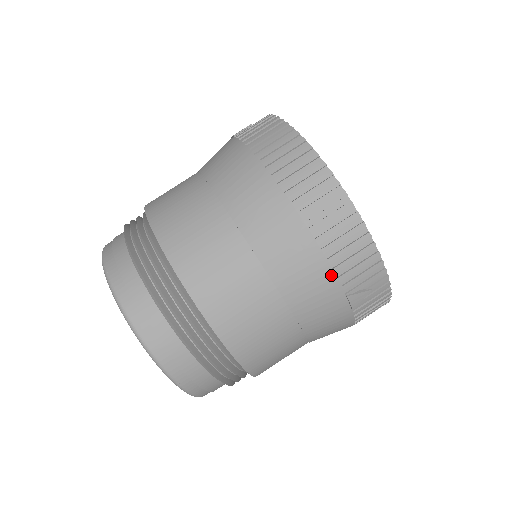
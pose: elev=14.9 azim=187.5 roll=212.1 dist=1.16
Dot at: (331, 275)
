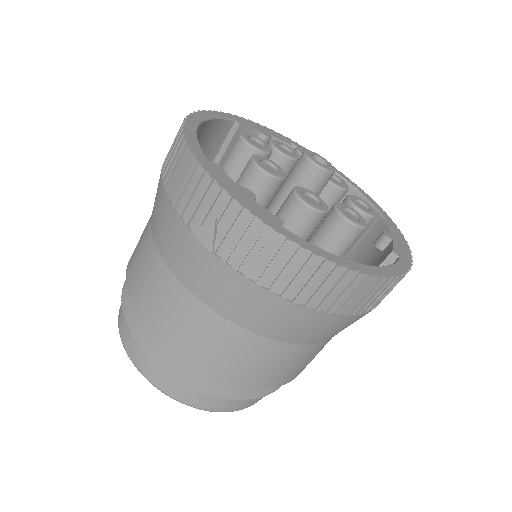
Dot at: (173, 212)
